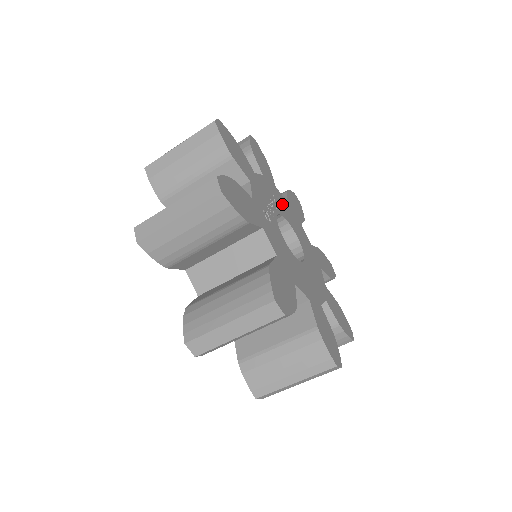
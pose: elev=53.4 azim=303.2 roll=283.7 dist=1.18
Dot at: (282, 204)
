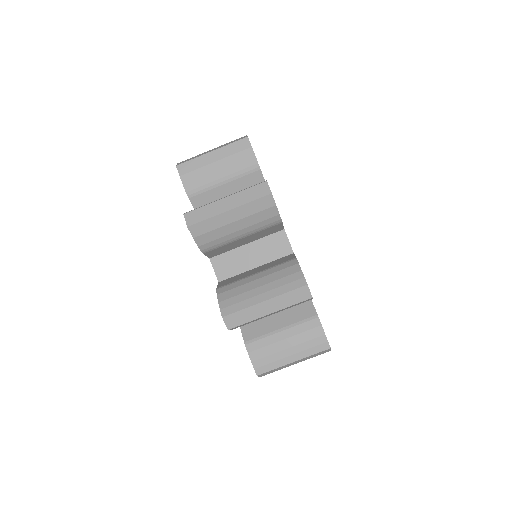
Dot at: occluded
